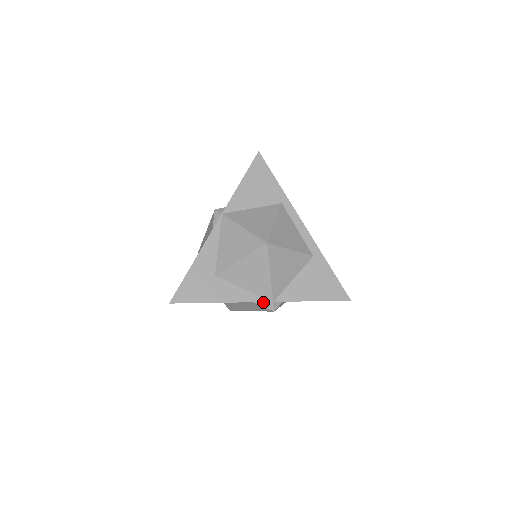
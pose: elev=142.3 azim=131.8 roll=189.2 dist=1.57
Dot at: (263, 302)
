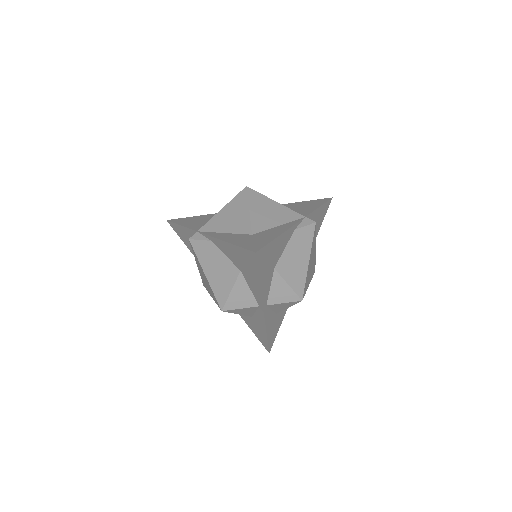
Dot at: (302, 223)
